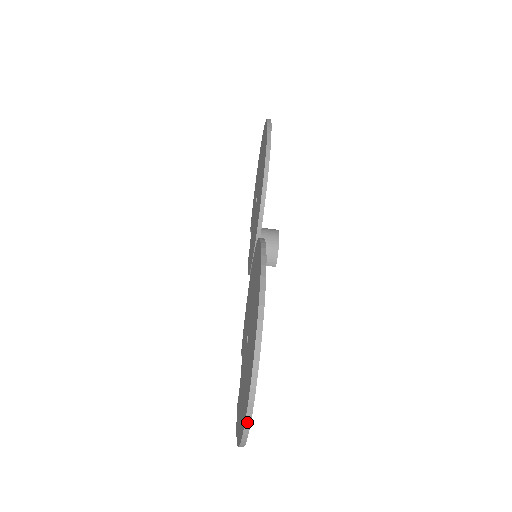
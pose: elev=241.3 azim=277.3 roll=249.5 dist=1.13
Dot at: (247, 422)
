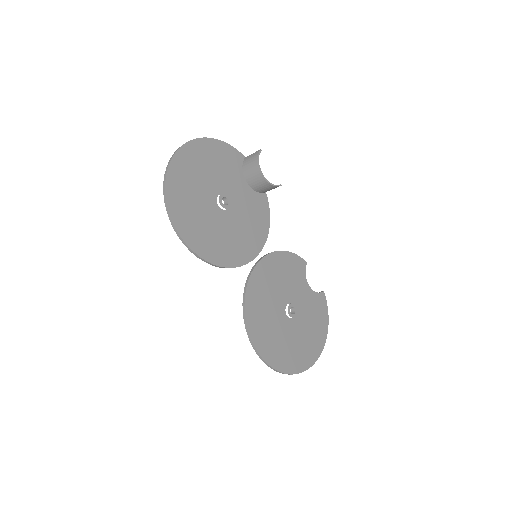
Dot at: (308, 368)
